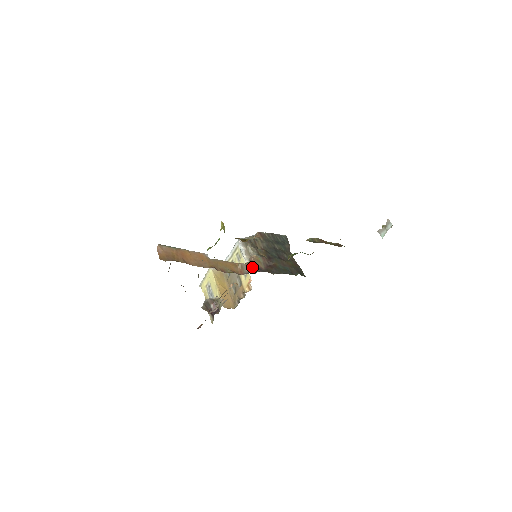
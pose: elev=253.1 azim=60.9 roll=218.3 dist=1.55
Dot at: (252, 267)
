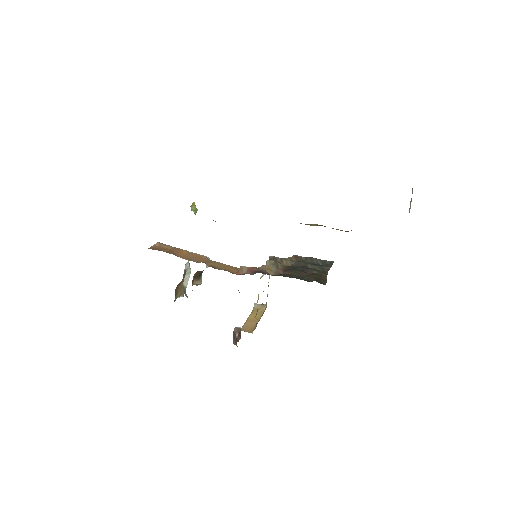
Dot at: (254, 270)
